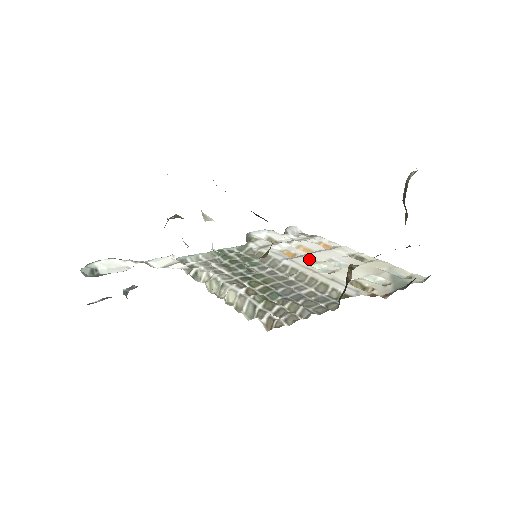
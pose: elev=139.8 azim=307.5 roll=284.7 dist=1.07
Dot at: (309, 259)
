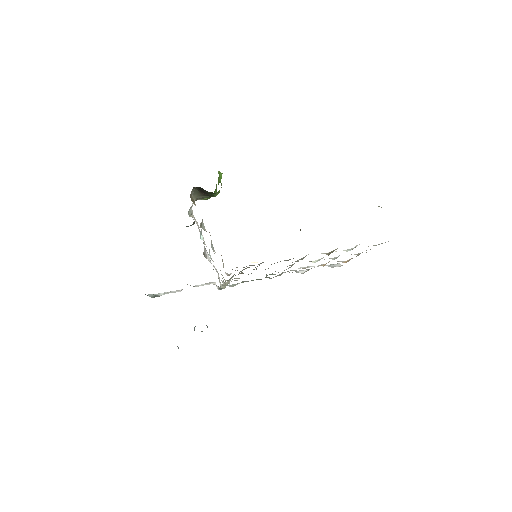
Dot at: occluded
